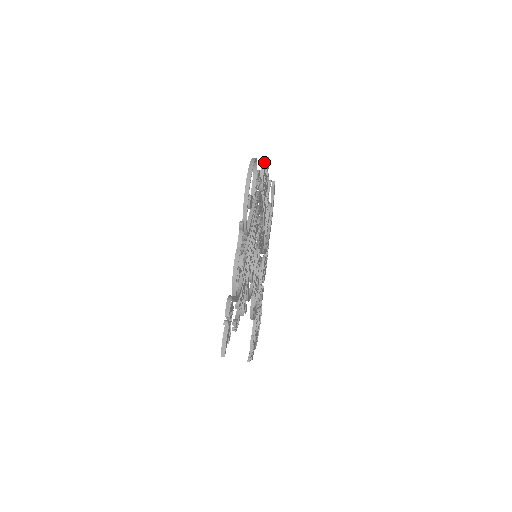
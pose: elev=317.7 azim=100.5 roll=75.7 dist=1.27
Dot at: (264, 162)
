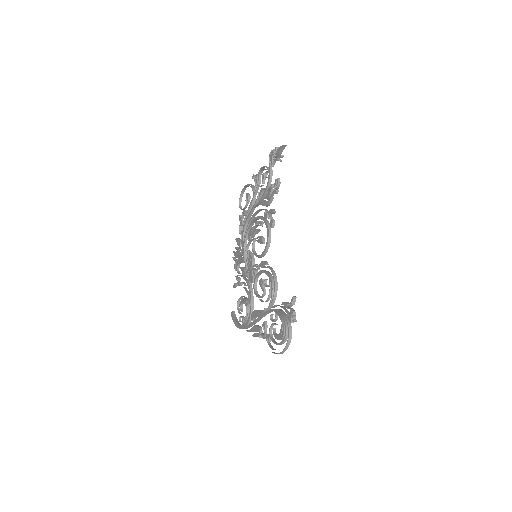
Dot at: occluded
